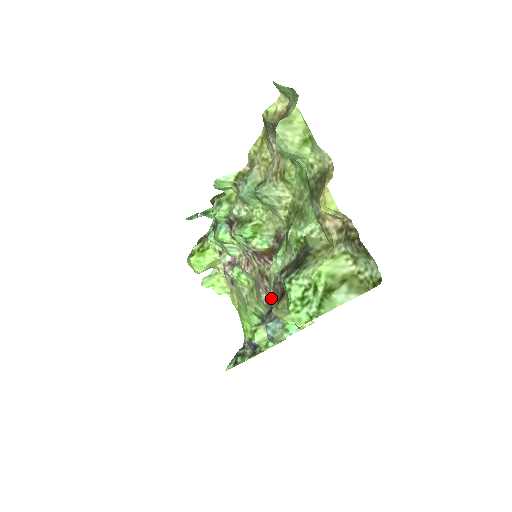
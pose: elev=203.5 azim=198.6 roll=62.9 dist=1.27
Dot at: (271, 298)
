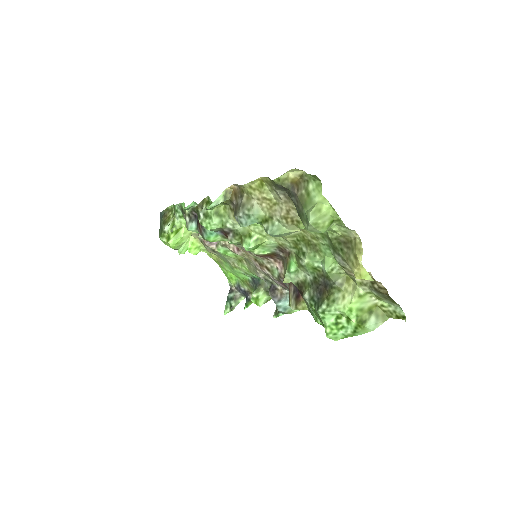
Dot at: (272, 280)
